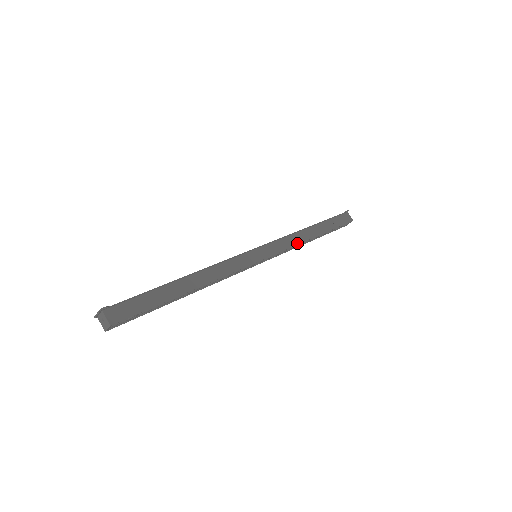
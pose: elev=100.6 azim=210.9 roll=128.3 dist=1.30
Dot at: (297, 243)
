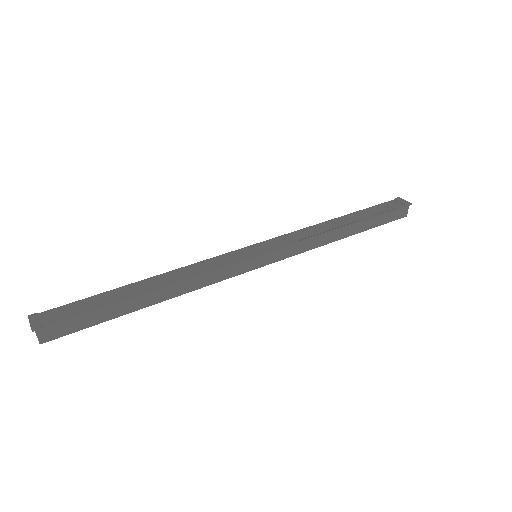
Dot at: (315, 247)
